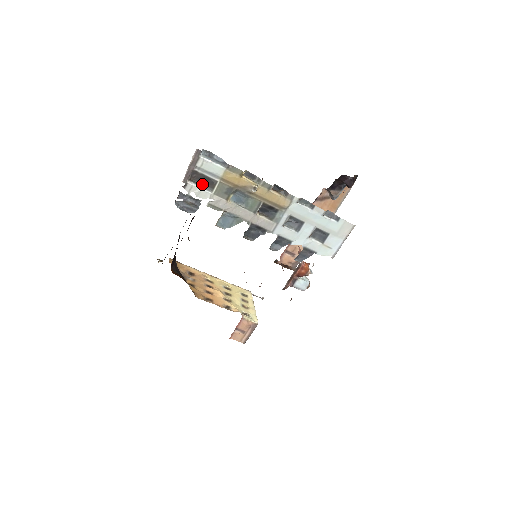
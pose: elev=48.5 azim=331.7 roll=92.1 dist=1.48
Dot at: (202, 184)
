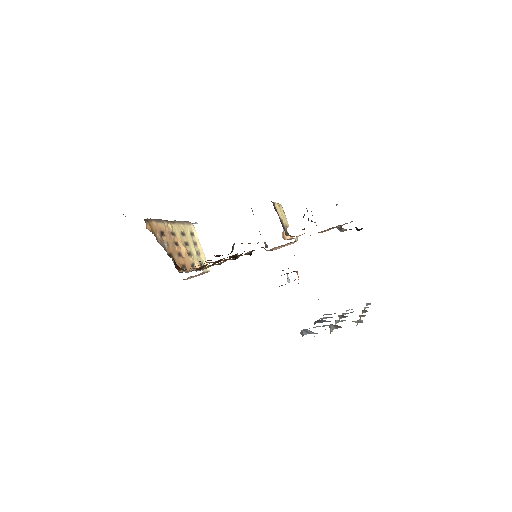
Dot at: (331, 324)
